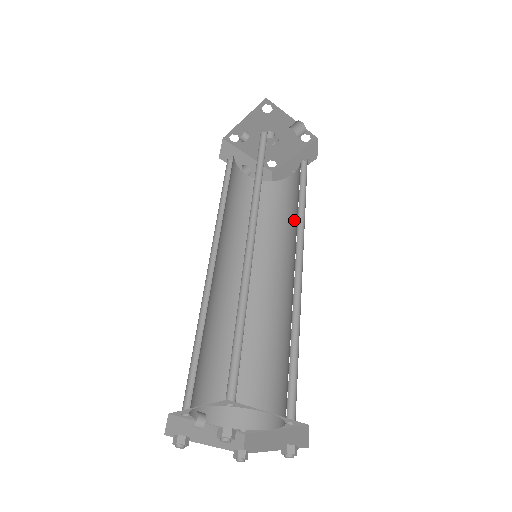
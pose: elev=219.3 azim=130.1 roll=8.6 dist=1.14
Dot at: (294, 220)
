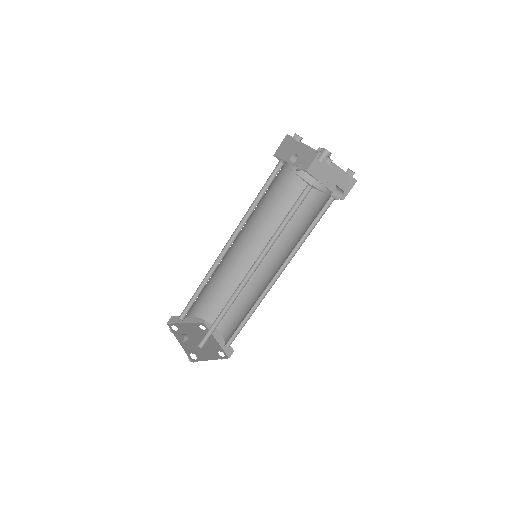
Dot at: (298, 232)
